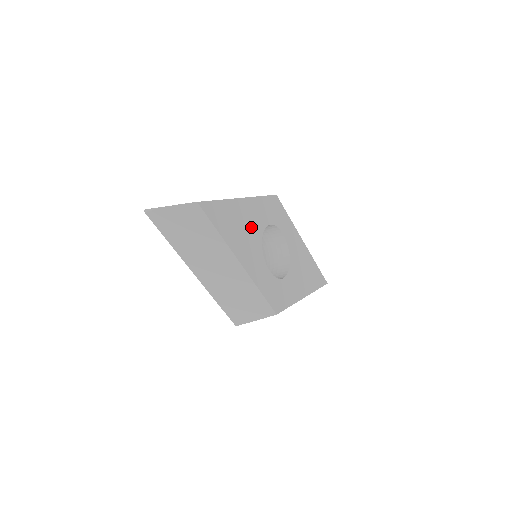
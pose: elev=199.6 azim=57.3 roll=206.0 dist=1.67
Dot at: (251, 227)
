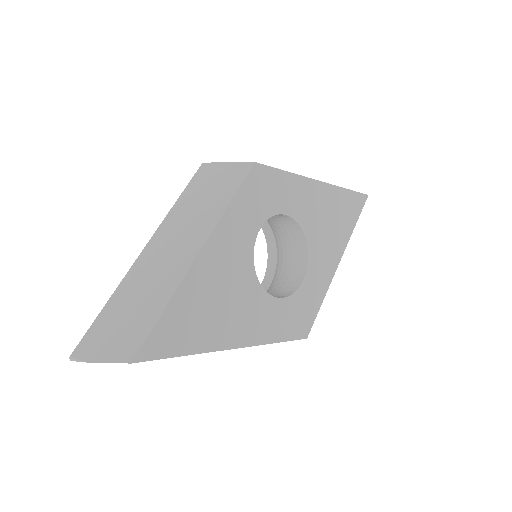
Dot at: (232, 276)
